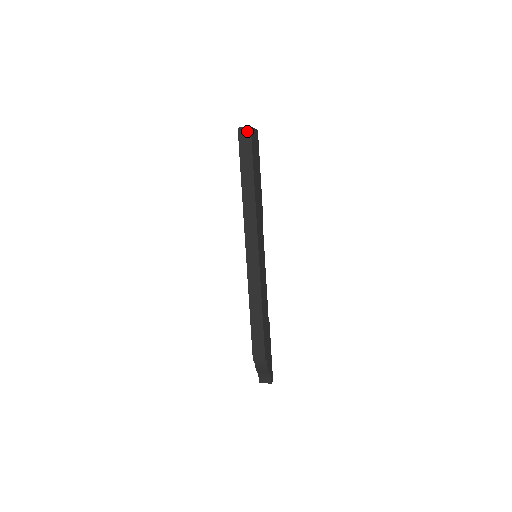
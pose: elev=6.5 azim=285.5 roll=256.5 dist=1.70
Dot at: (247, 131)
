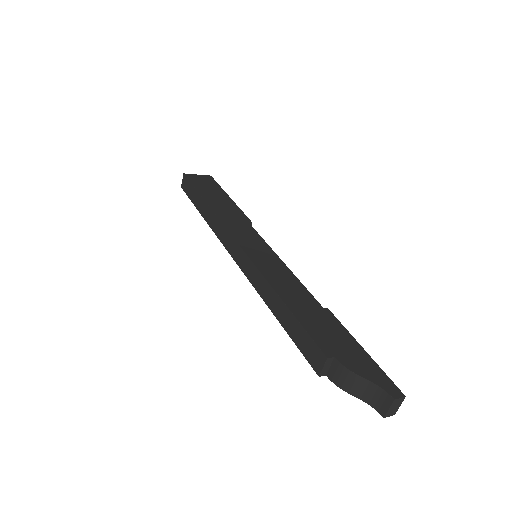
Dot at: (184, 180)
